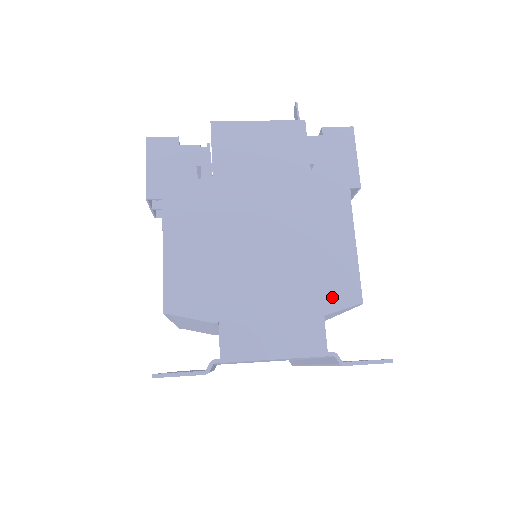
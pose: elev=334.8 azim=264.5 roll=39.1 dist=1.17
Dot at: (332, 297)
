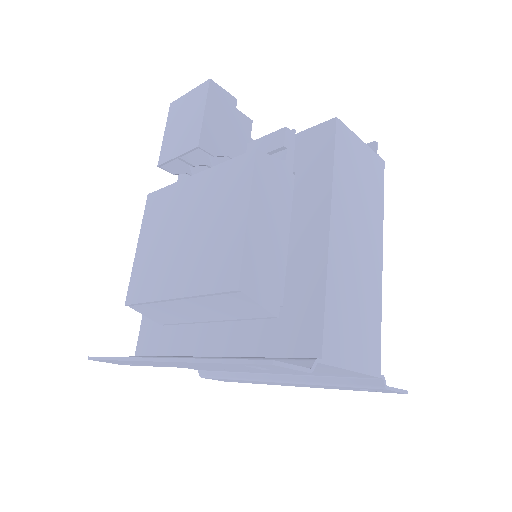
Dot at: occluded
